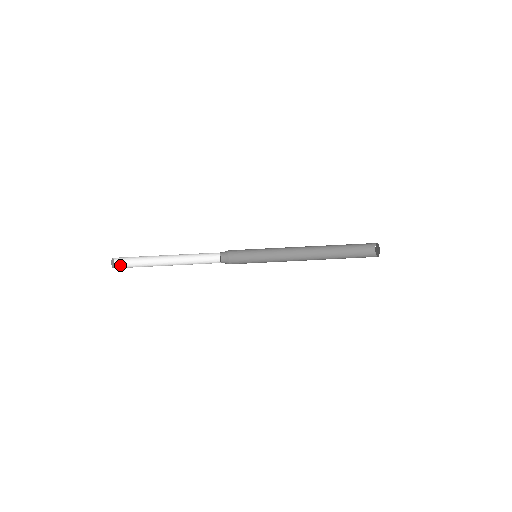
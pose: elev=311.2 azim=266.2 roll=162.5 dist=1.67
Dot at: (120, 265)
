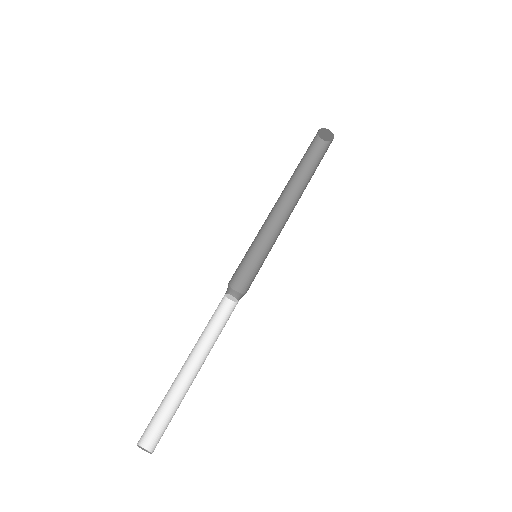
Dot at: (155, 443)
